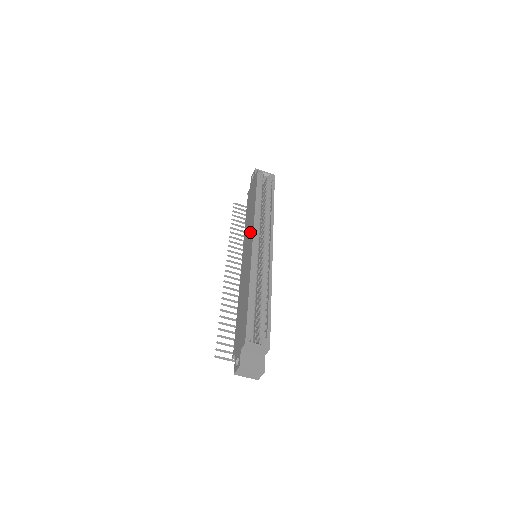
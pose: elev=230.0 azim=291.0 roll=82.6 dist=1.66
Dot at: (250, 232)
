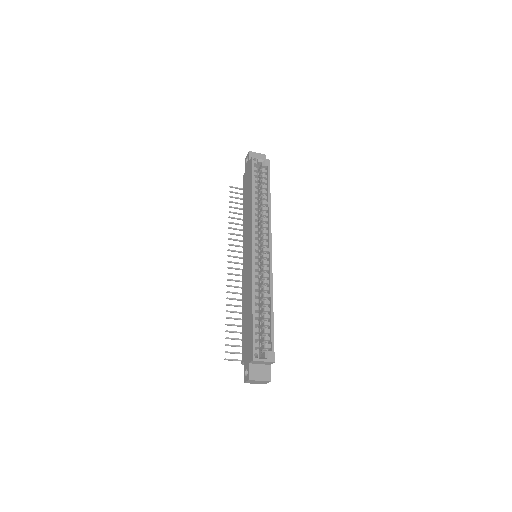
Dot at: (249, 233)
